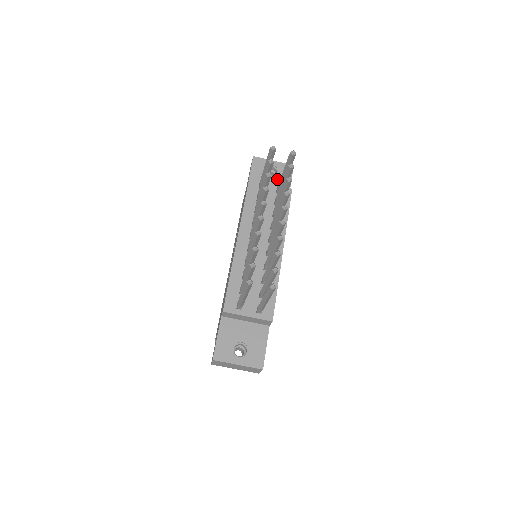
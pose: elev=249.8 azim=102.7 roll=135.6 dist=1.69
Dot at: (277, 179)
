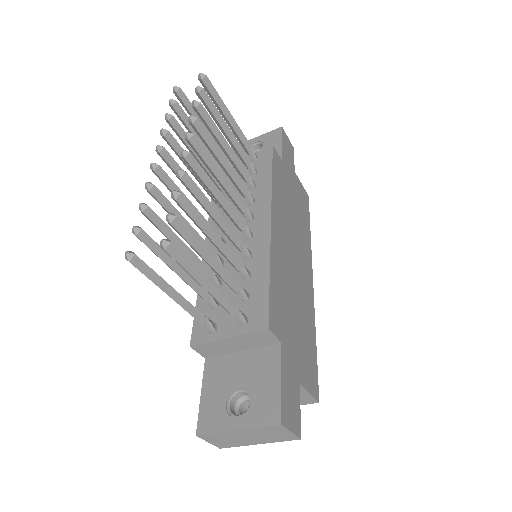
Dot at: occluded
